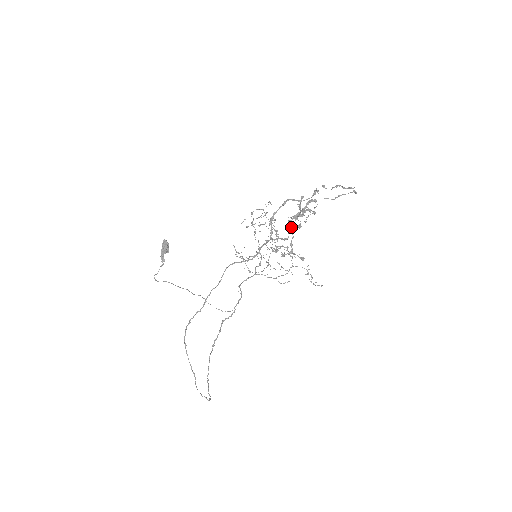
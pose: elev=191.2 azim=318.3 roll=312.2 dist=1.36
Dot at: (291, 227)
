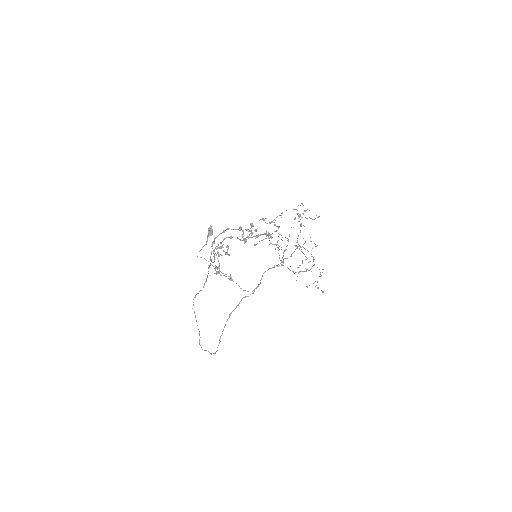
Dot at: (216, 254)
